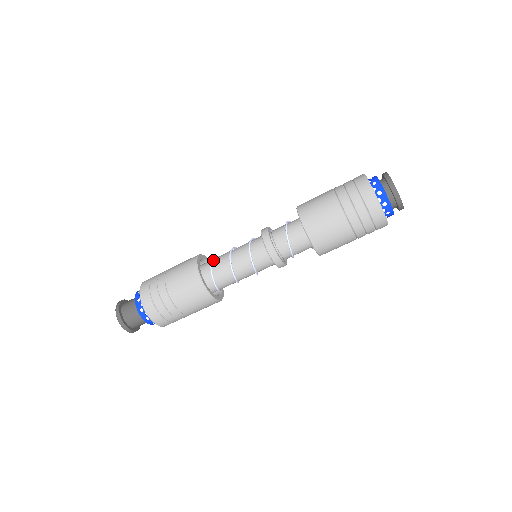
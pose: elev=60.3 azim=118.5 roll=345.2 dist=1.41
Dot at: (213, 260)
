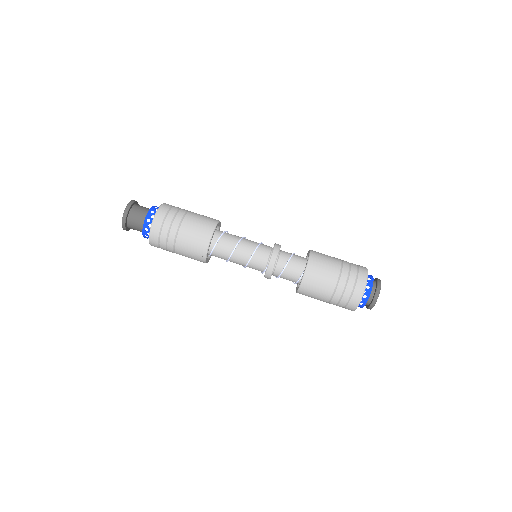
Dot at: occluded
